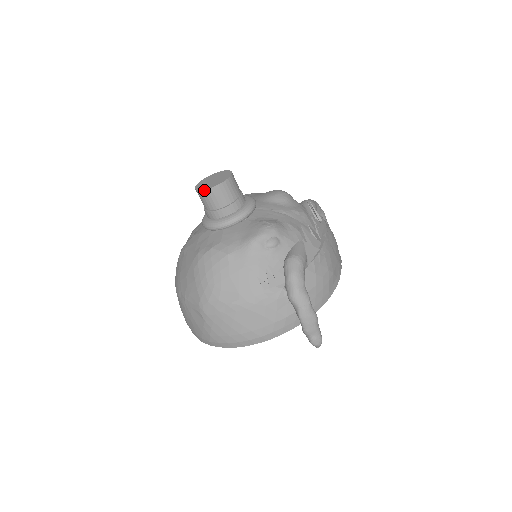
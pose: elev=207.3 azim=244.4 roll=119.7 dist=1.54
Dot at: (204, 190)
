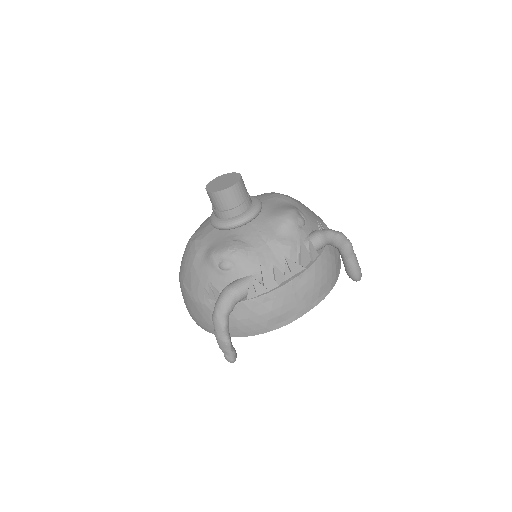
Dot at: (206, 190)
